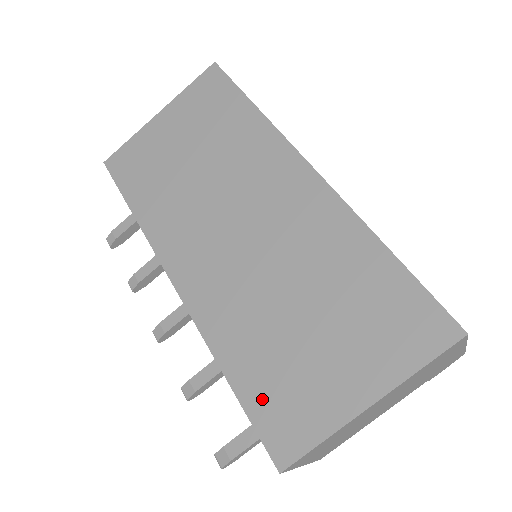
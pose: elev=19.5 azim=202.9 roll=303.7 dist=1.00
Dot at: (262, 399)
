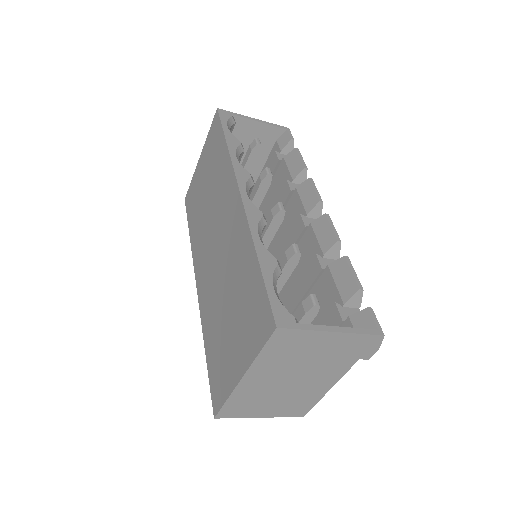
Dot at: (213, 368)
